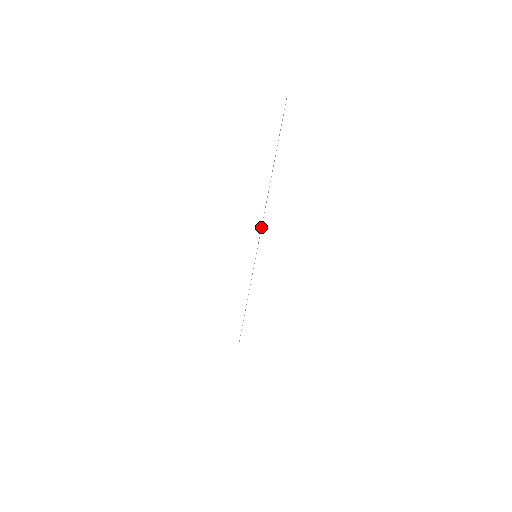
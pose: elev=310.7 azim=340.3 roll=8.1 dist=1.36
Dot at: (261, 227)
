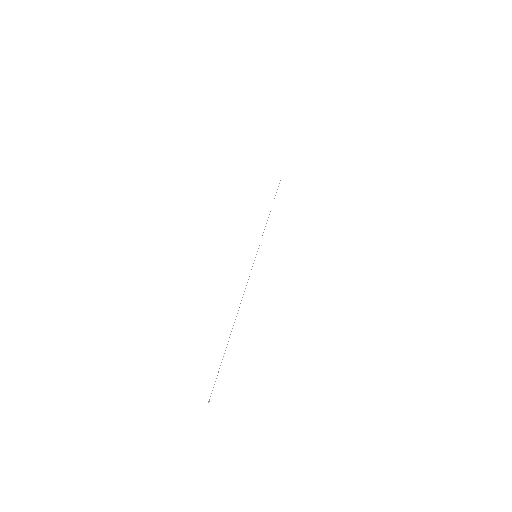
Dot at: occluded
